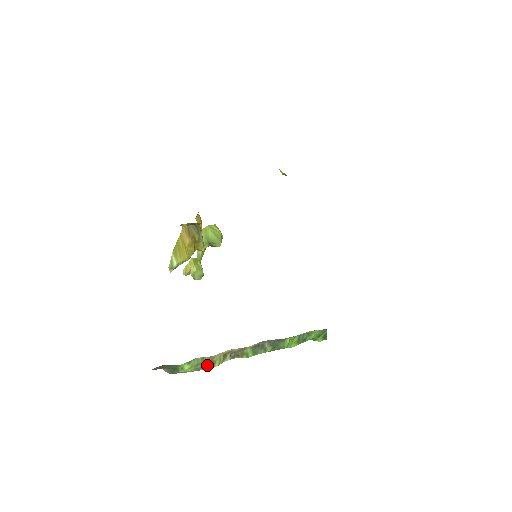
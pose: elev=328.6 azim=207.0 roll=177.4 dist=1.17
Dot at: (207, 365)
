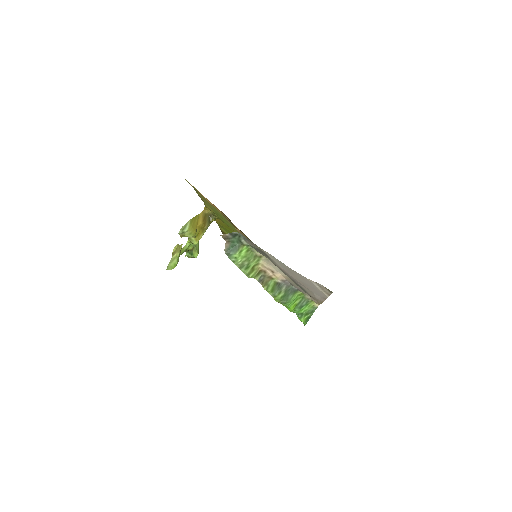
Dot at: (249, 268)
